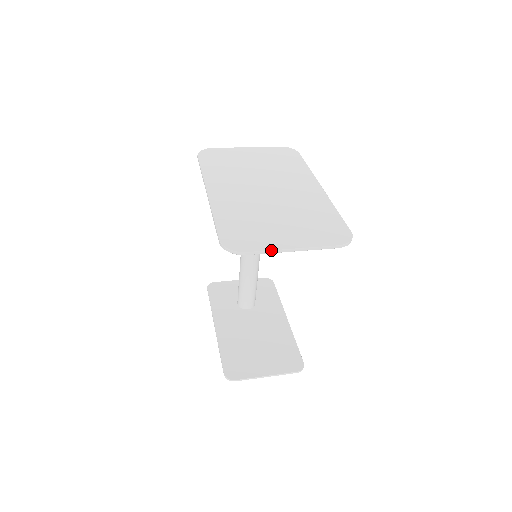
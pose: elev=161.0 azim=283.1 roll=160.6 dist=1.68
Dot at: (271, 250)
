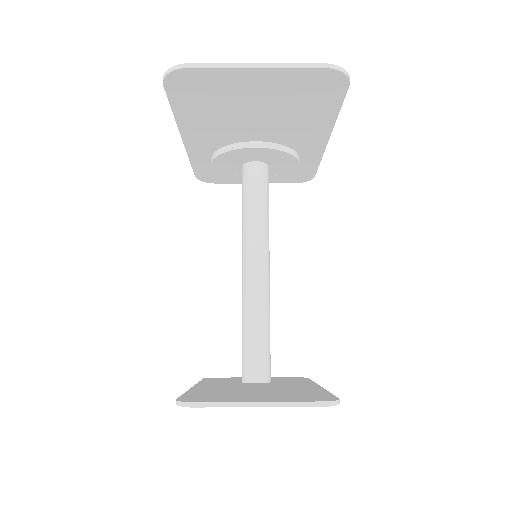
Dot at: (224, 63)
